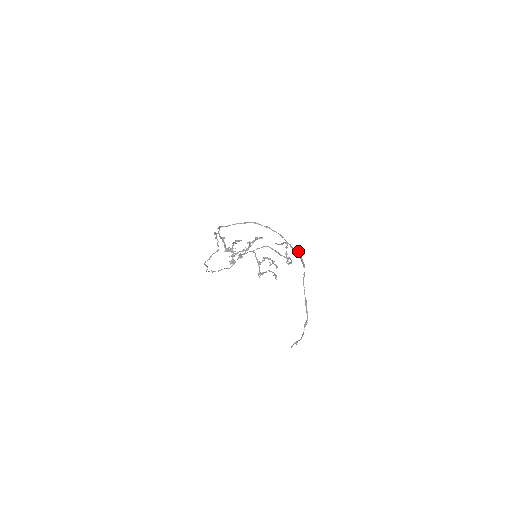
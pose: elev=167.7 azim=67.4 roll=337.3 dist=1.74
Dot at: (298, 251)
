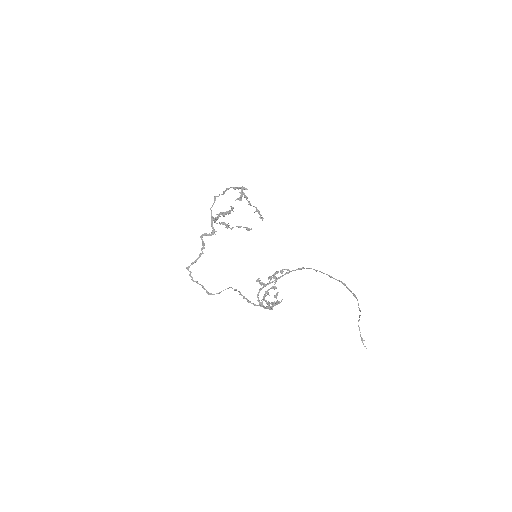
Dot at: (342, 282)
